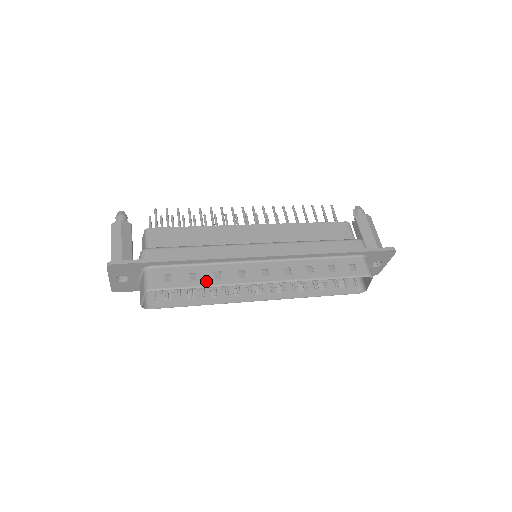
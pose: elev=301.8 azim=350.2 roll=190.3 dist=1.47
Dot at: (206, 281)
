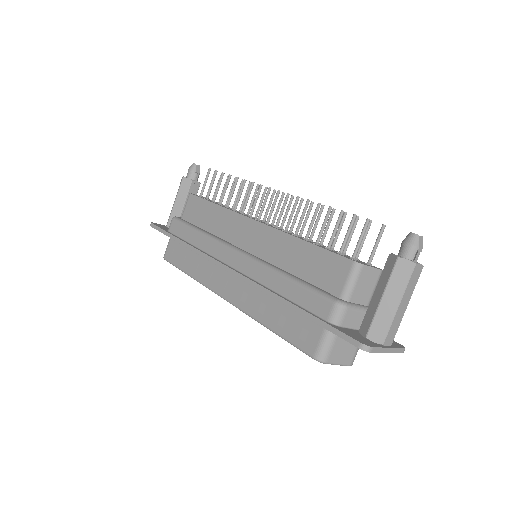
Dot at: (190, 270)
